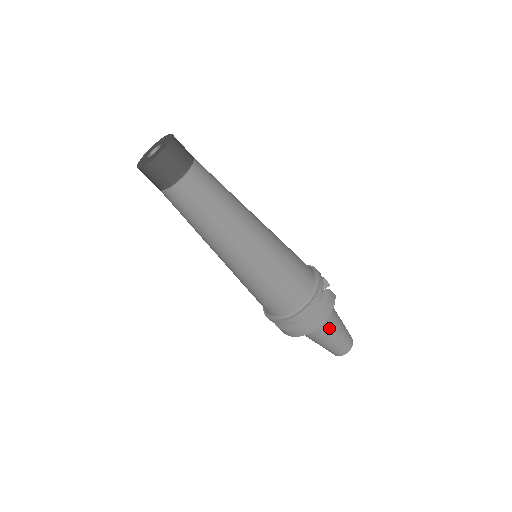
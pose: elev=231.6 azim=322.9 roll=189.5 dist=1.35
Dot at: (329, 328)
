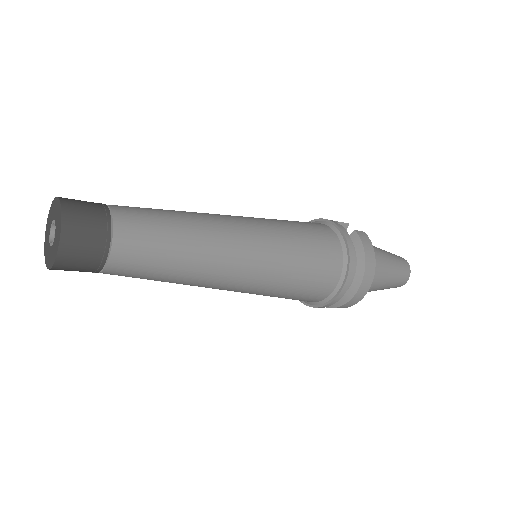
Dot at: (380, 269)
